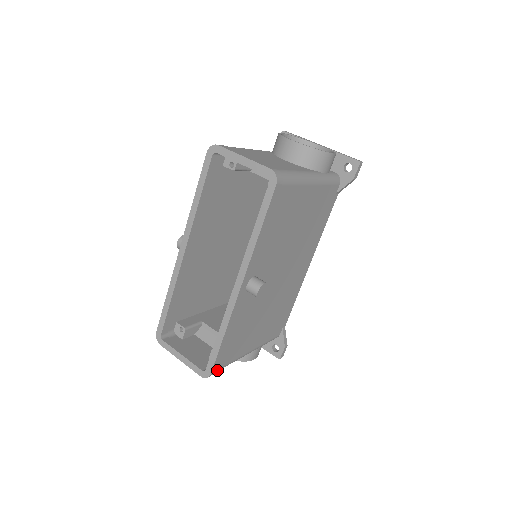
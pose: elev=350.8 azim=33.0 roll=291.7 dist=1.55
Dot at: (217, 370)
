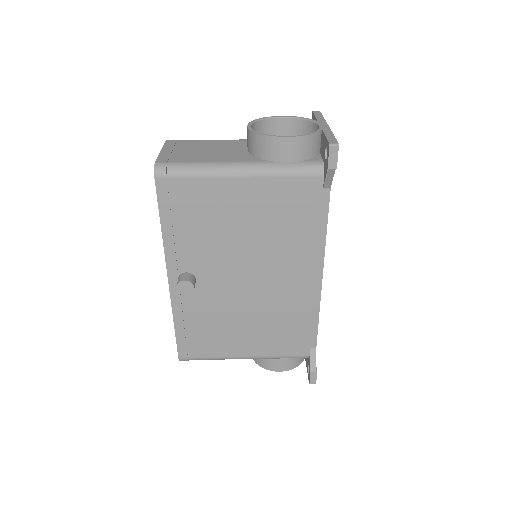
Dot at: (190, 358)
